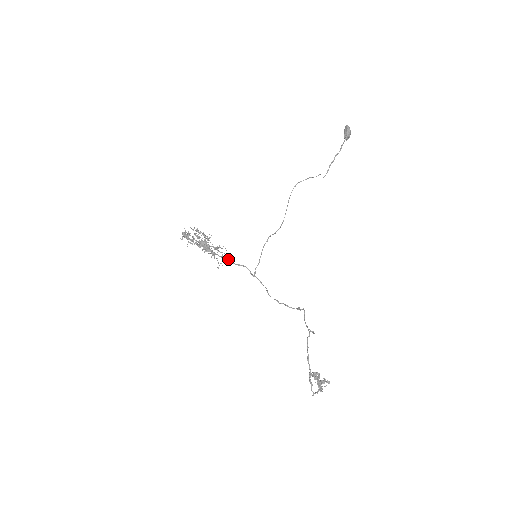
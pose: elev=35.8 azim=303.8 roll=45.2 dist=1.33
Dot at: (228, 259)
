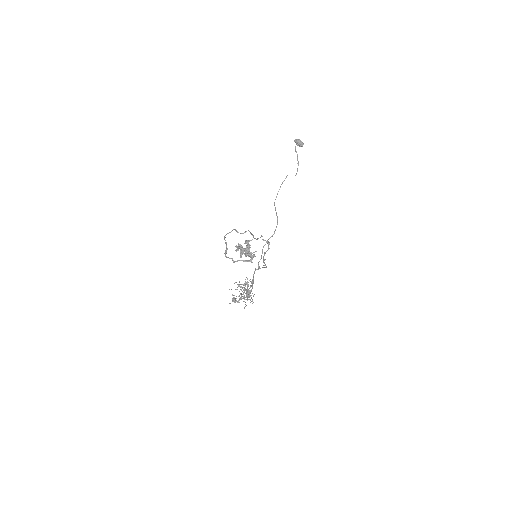
Dot at: (252, 282)
